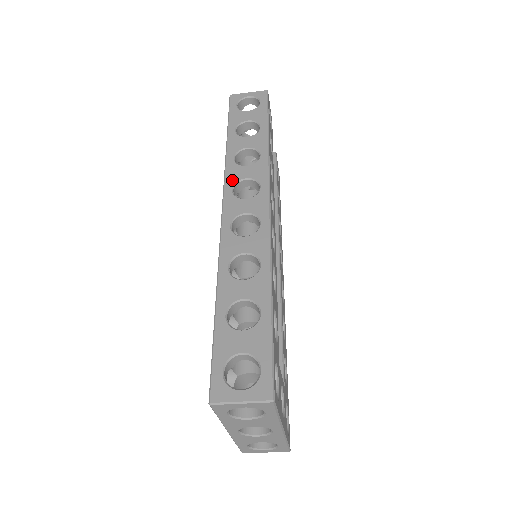
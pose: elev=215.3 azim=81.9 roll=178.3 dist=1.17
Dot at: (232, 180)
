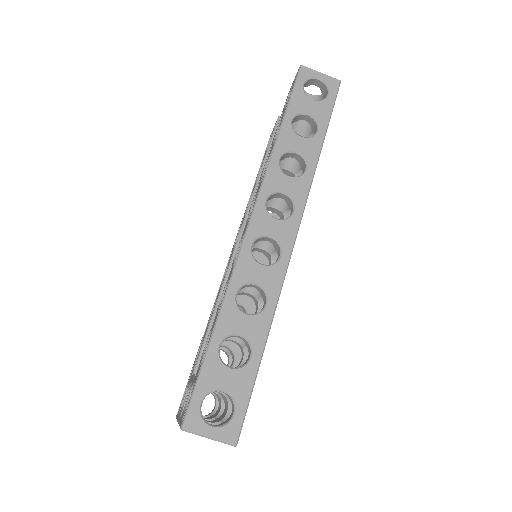
Dot at: (270, 188)
